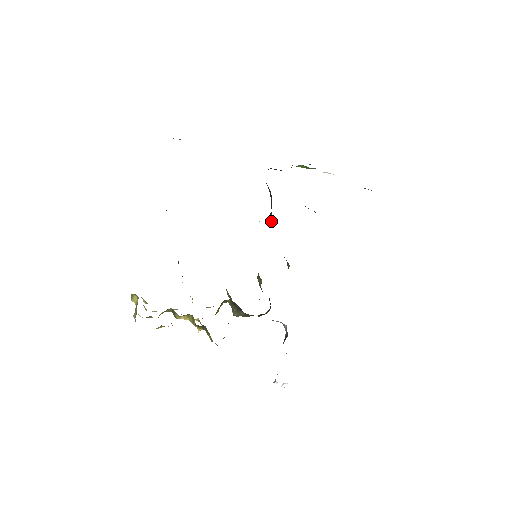
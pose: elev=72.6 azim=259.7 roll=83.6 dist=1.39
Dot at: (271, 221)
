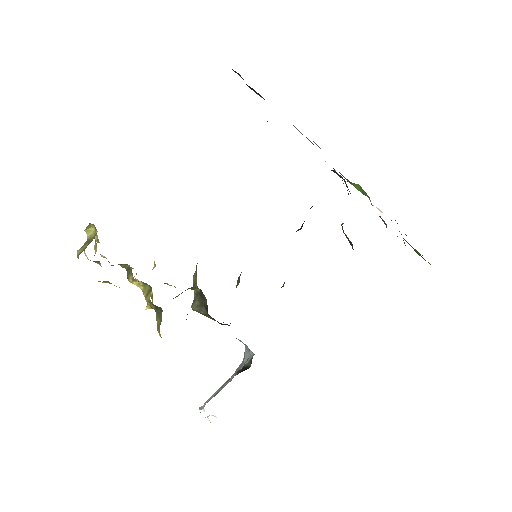
Dot at: (300, 228)
